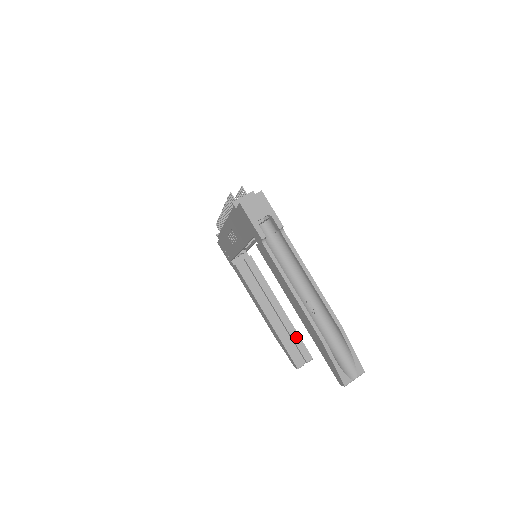
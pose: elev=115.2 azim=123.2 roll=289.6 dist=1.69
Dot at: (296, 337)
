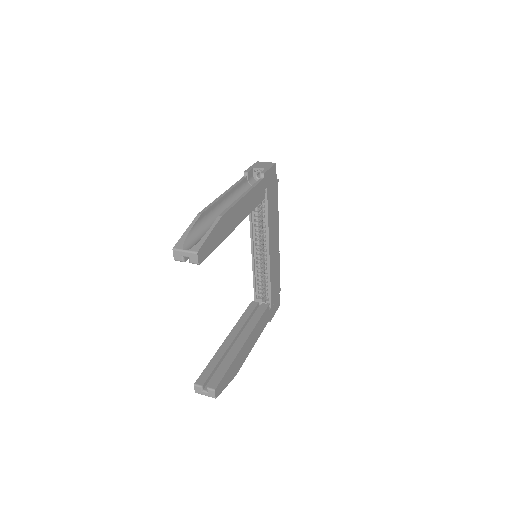
Dot at: (226, 366)
